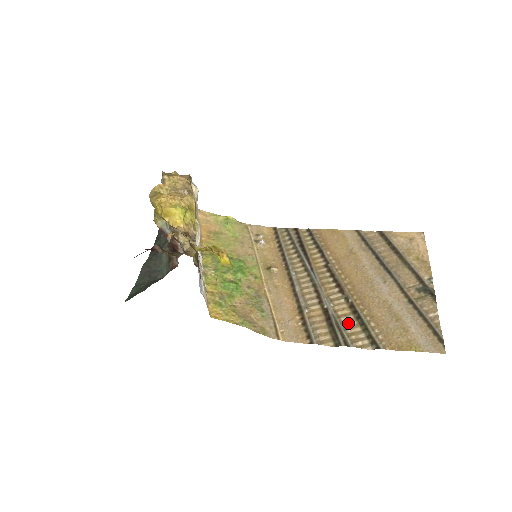
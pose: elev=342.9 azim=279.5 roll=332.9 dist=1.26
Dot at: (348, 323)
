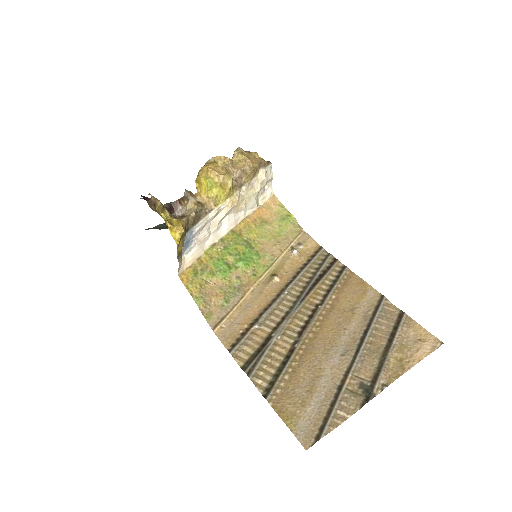
Dot at: (272, 360)
